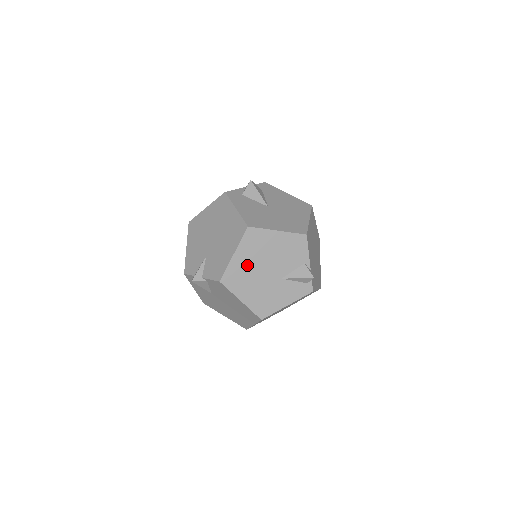
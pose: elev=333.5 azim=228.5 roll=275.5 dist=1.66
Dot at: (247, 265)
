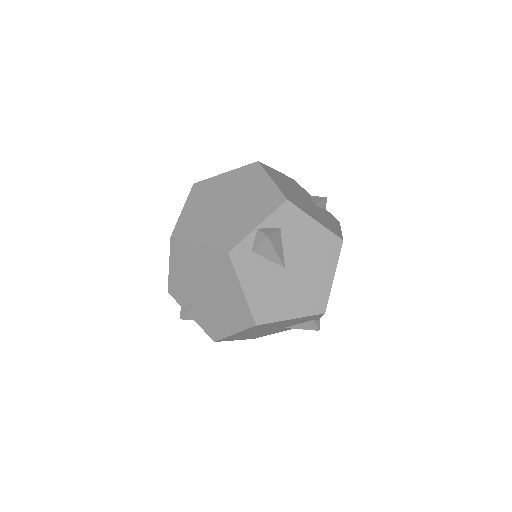
Dot at: (248, 333)
